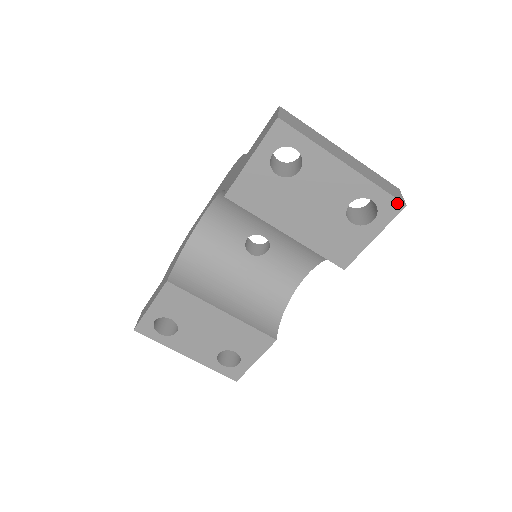
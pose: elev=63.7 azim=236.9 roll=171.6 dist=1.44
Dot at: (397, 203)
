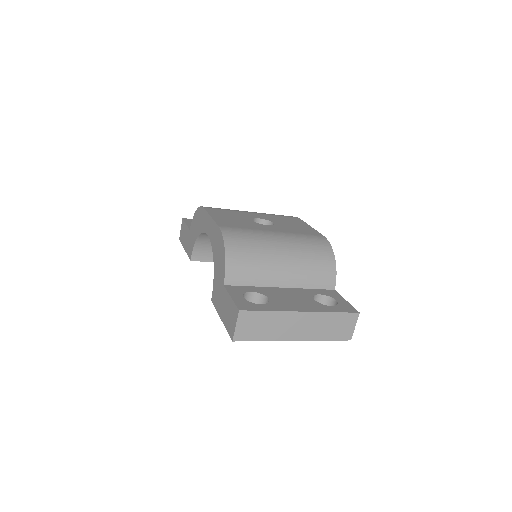
Dot at: (343, 339)
